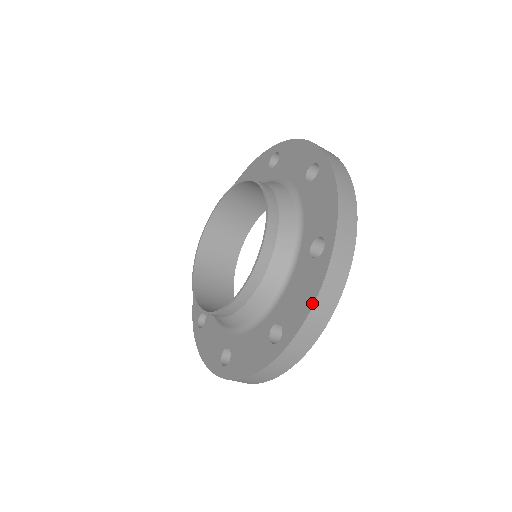
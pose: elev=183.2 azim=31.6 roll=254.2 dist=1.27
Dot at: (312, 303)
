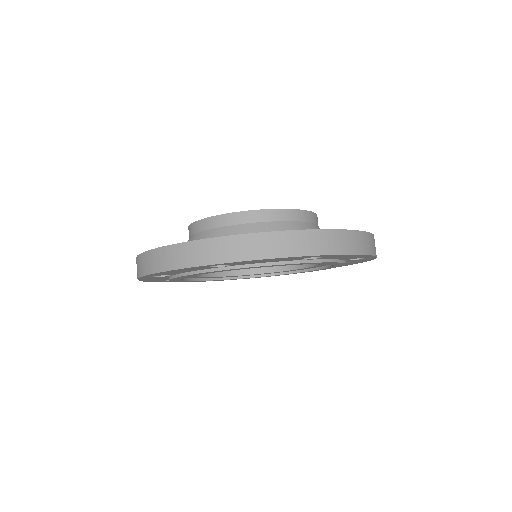
Dot at: (358, 231)
